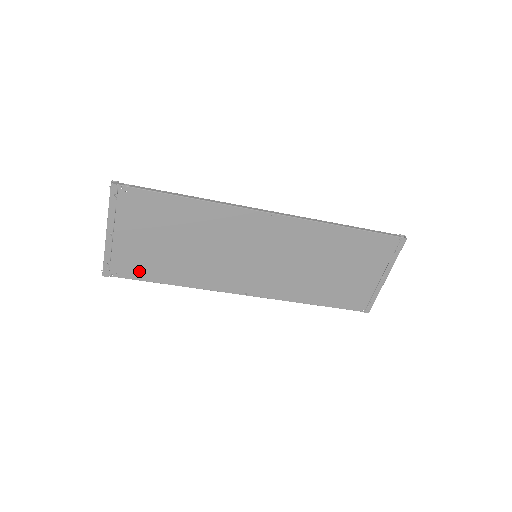
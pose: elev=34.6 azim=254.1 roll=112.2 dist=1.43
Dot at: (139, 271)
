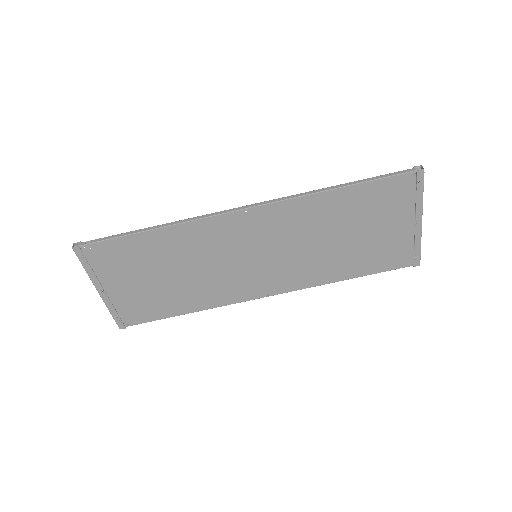
Dot at: (150, 313)
